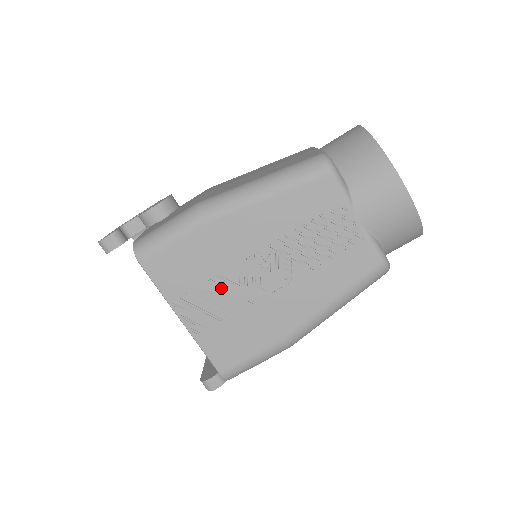
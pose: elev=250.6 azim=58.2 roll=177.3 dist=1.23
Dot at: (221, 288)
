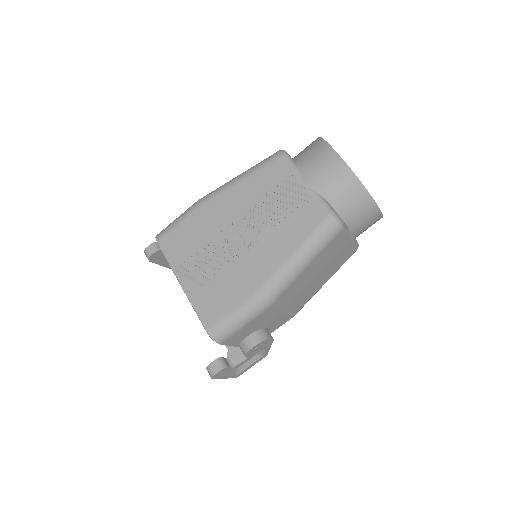
Dot at: (209, 253)
